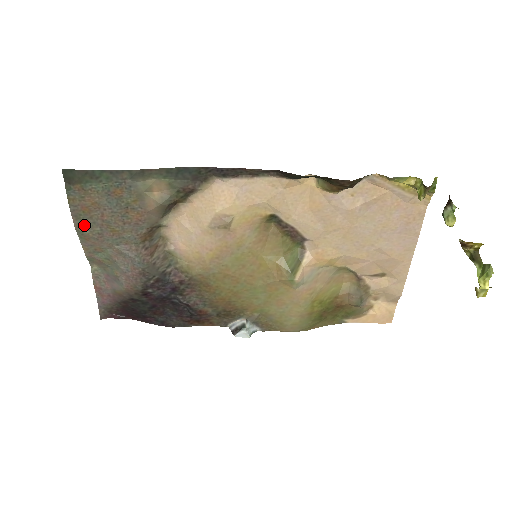
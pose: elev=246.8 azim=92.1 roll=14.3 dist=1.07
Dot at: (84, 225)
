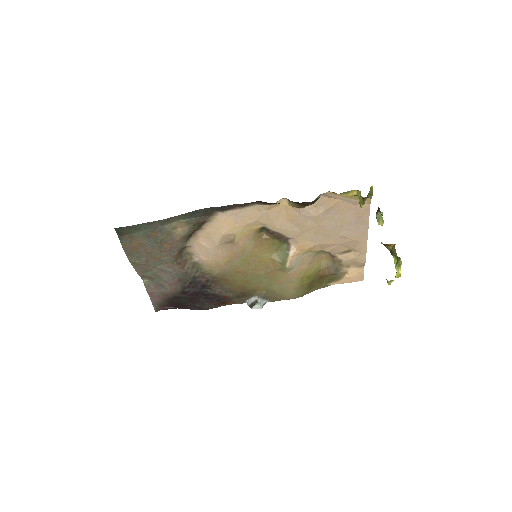
Dot at: (135, 258)
